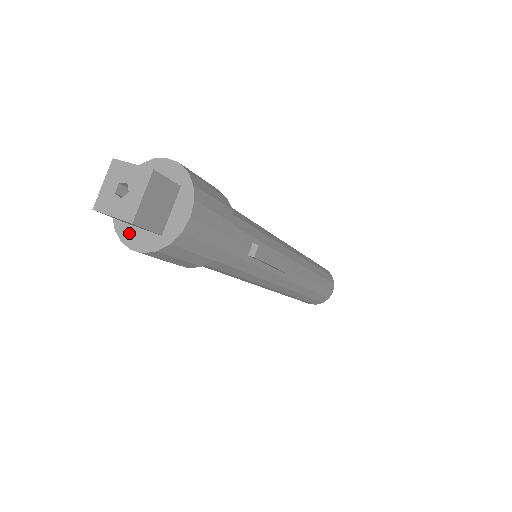
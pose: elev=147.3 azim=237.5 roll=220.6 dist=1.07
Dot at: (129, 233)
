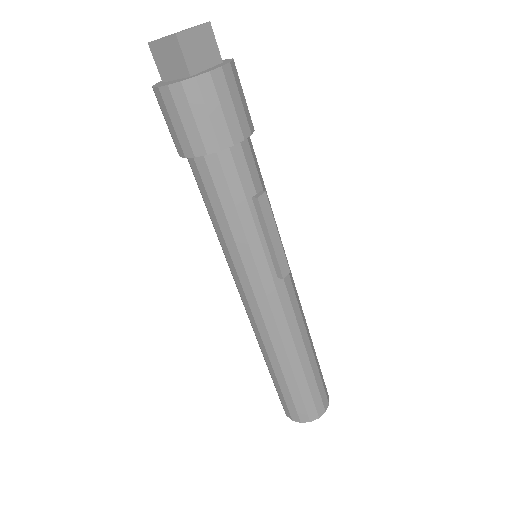
Dot at: (163, 83)
